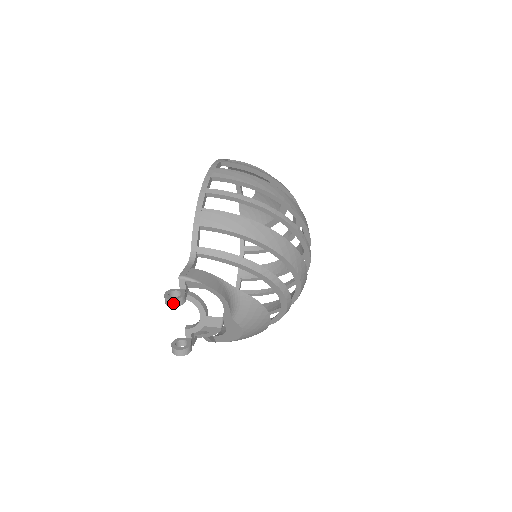
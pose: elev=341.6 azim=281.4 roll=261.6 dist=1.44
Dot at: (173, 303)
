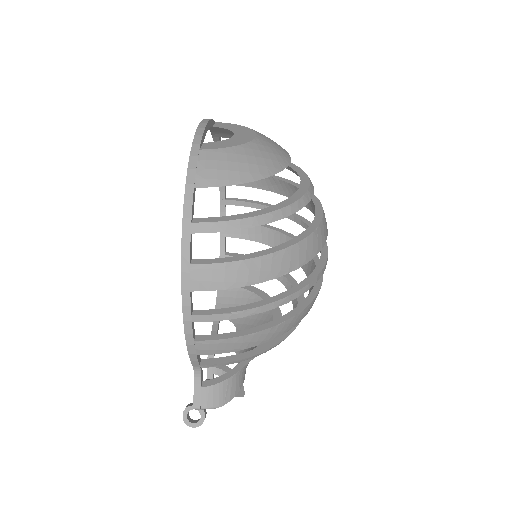
Dot at: (196, 426)
